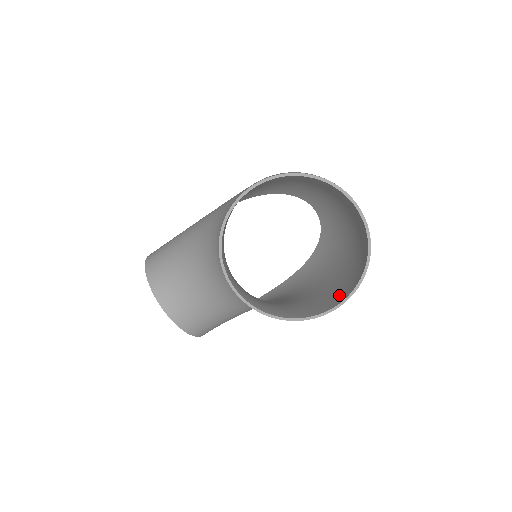
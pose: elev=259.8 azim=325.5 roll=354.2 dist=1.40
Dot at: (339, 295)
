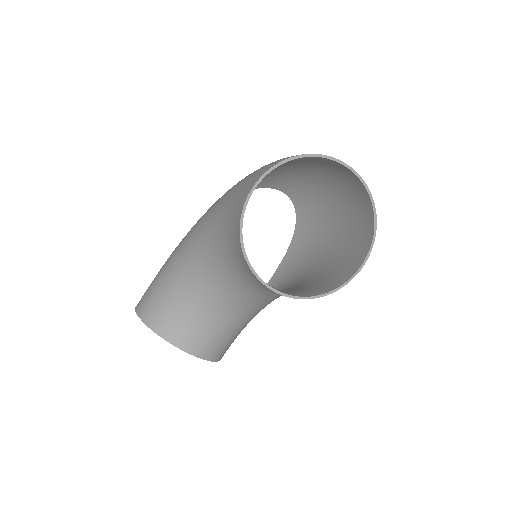
Dot at: (358, 252)
